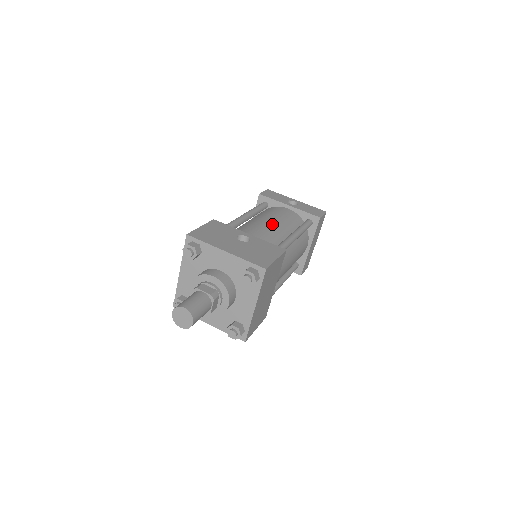
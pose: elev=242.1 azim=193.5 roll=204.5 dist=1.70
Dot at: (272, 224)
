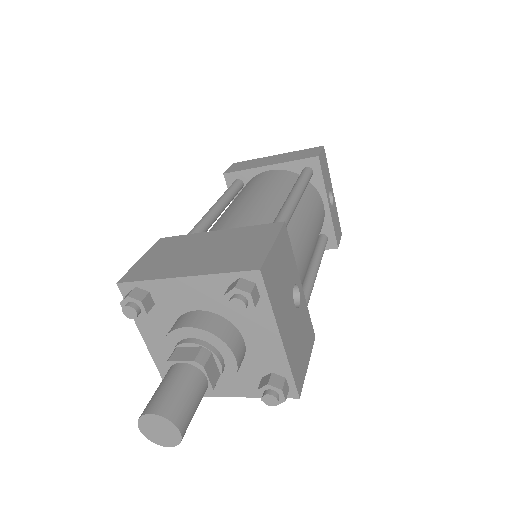
Dot at: (312, 246)
